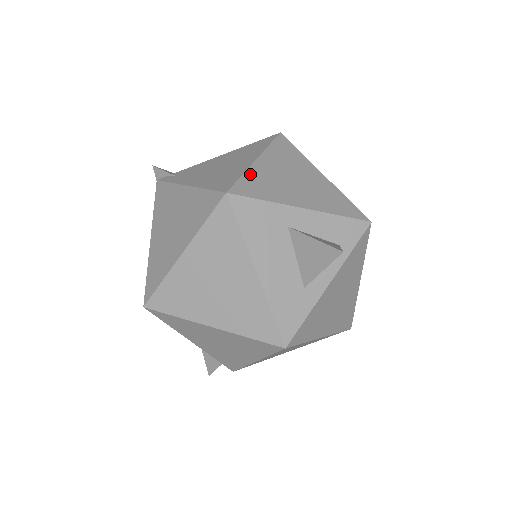
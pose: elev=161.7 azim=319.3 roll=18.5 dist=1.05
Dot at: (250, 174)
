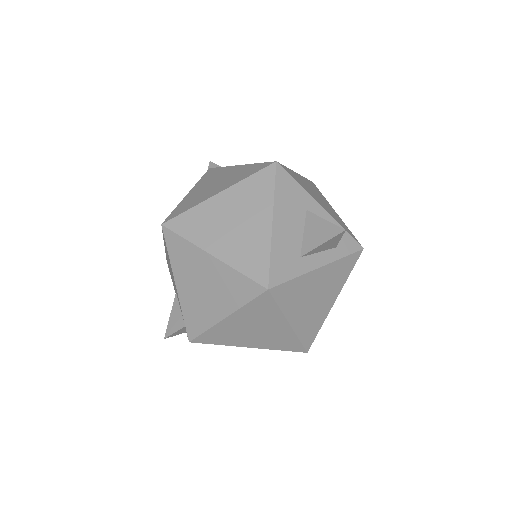
Dot at: (292, 171)
